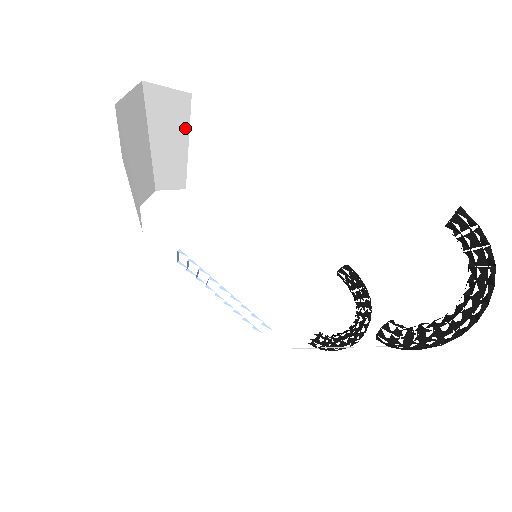
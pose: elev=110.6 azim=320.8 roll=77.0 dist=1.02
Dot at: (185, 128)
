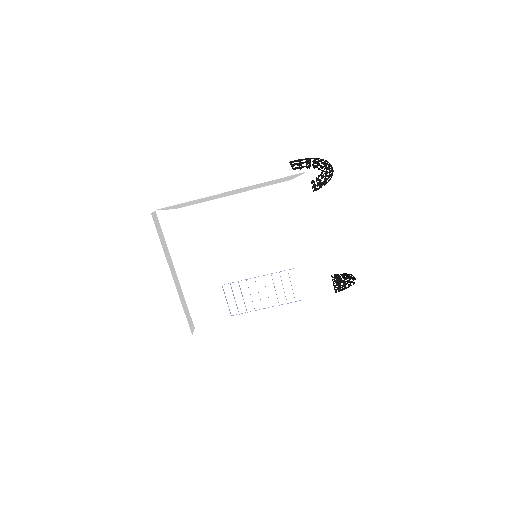
Dot at: (183, 240)
